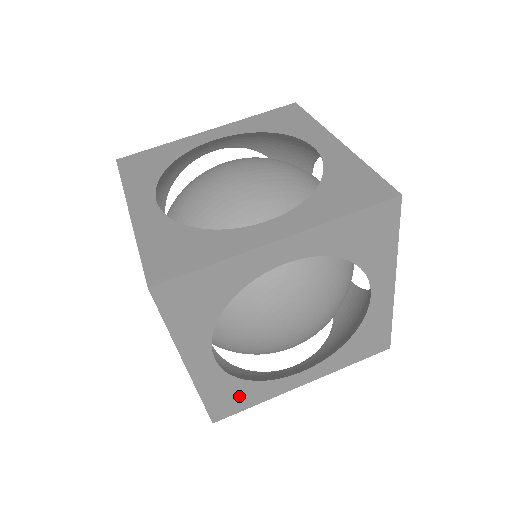
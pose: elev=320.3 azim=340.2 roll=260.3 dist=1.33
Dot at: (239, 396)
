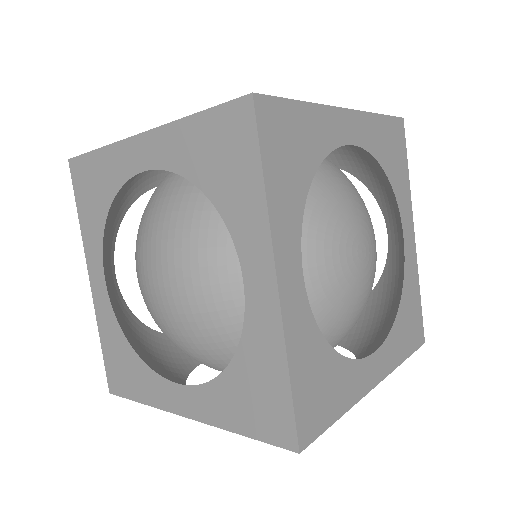
Dot at: (324, 385)
